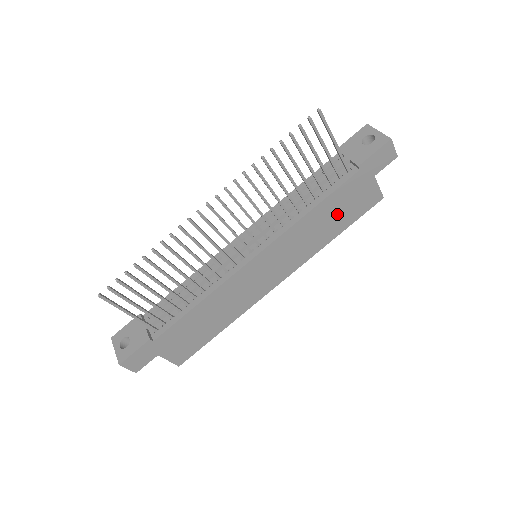
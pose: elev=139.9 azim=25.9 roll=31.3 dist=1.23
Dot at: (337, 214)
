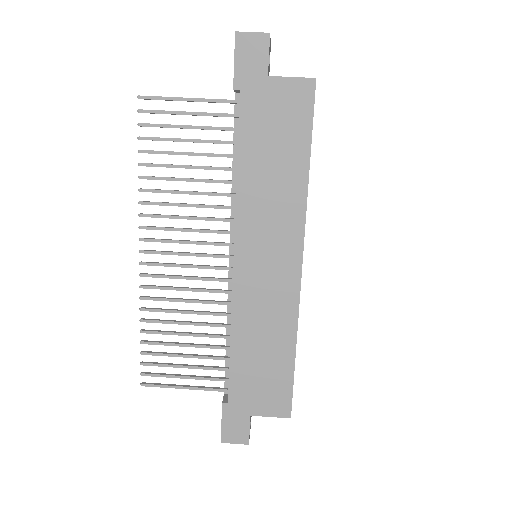
Dot at: (275, 147)
